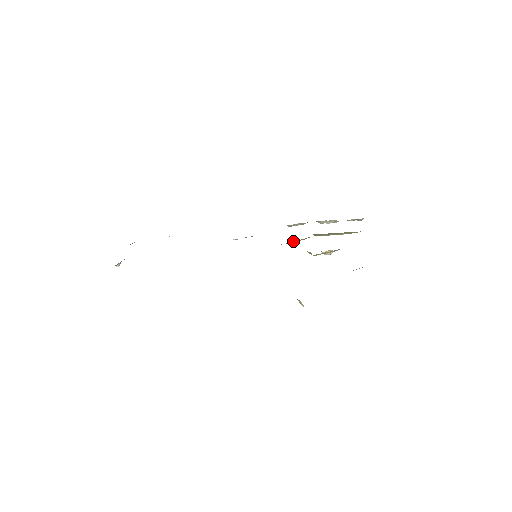
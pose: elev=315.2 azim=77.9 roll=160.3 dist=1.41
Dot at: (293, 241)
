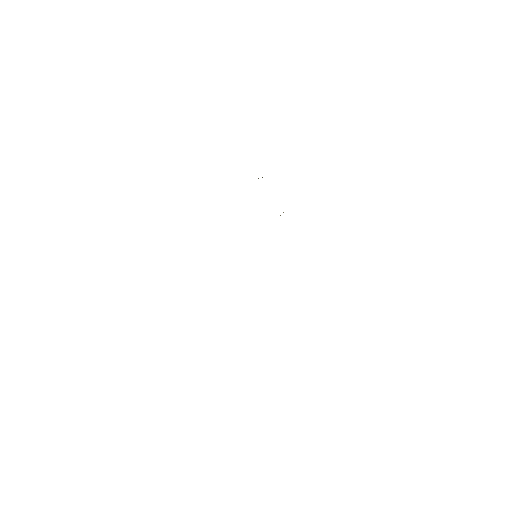
Dot at: occluded
